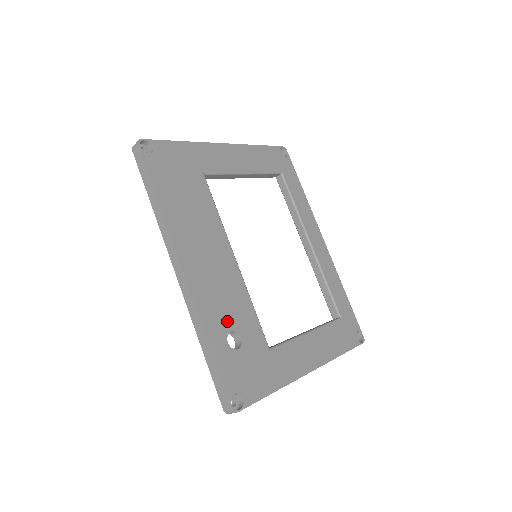
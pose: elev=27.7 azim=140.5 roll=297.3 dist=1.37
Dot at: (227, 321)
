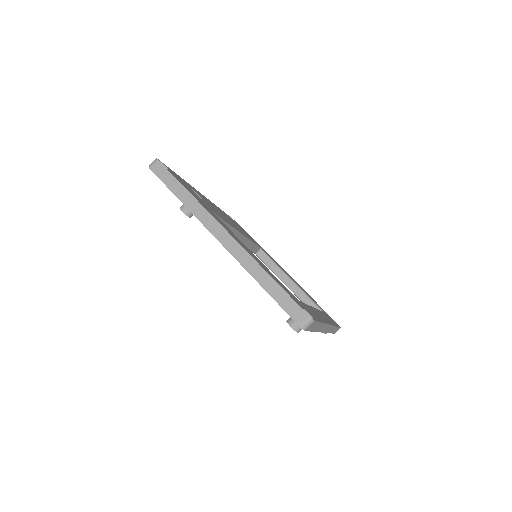
Dot at: (203, 199)
